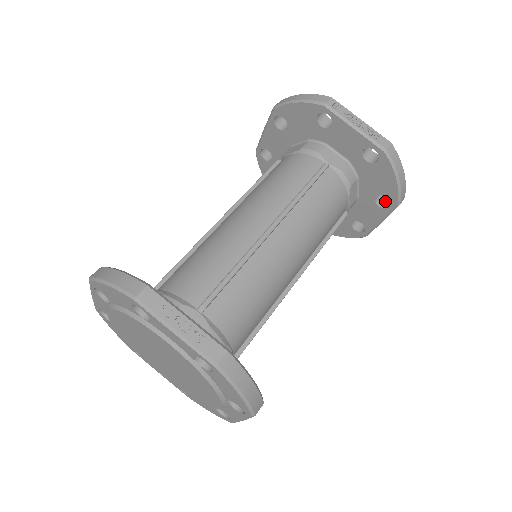
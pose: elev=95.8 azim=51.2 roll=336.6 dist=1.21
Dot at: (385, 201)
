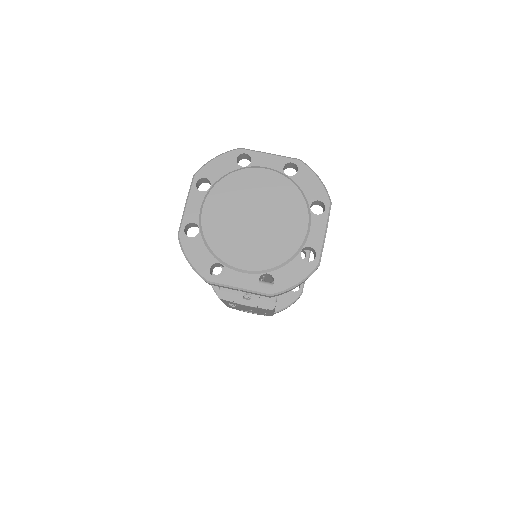
Dot at: occluded
